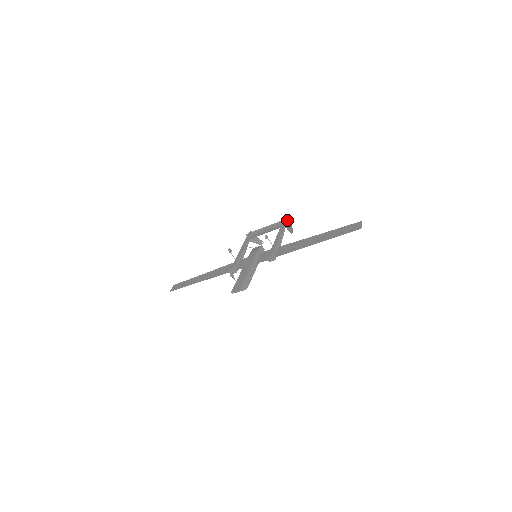
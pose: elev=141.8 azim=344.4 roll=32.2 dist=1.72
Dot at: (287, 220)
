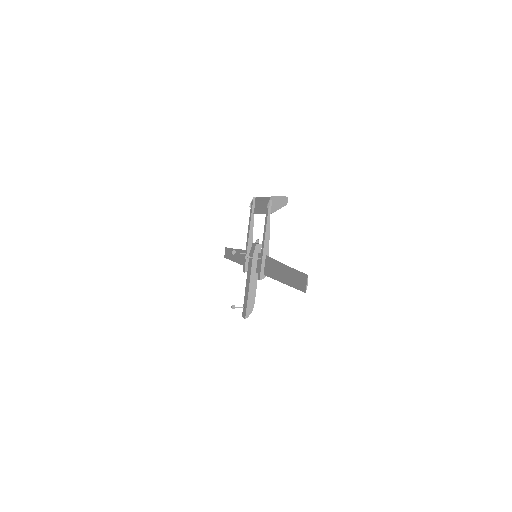
Dot at: (270, 203)
